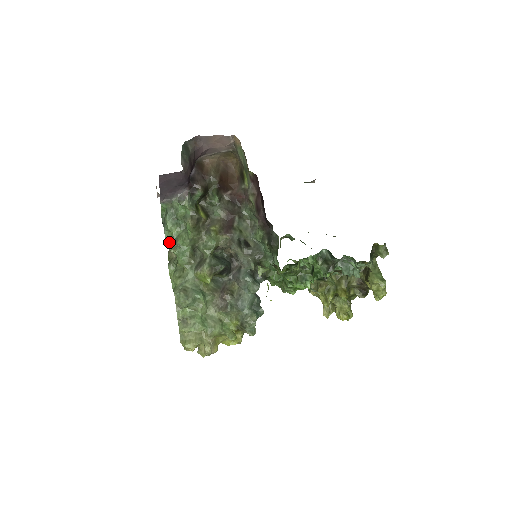
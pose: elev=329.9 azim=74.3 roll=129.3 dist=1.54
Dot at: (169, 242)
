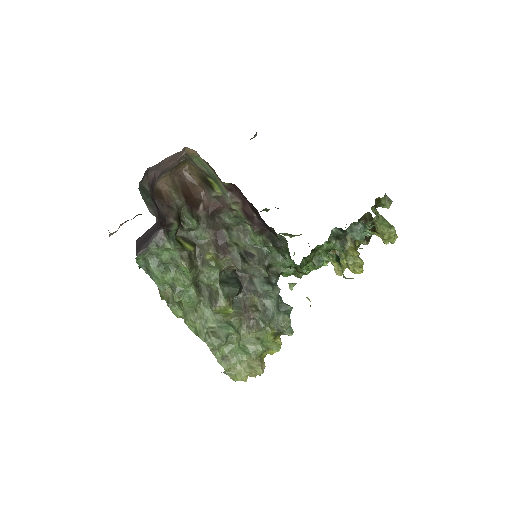
Dot at: (164, 289)
